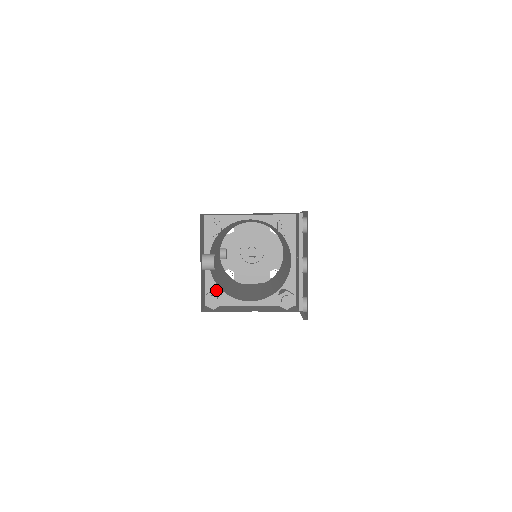
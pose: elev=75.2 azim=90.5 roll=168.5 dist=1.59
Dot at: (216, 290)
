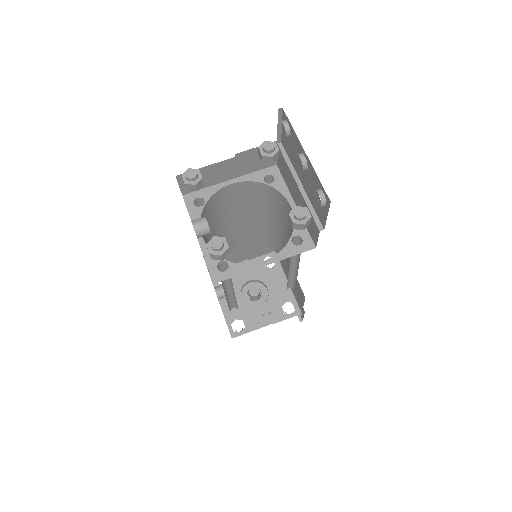
Dot at: occluded
